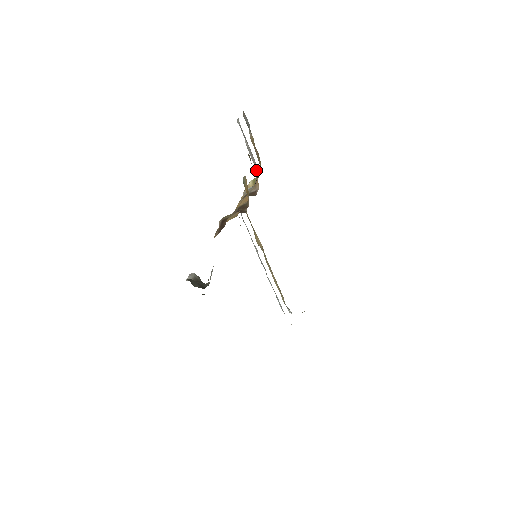
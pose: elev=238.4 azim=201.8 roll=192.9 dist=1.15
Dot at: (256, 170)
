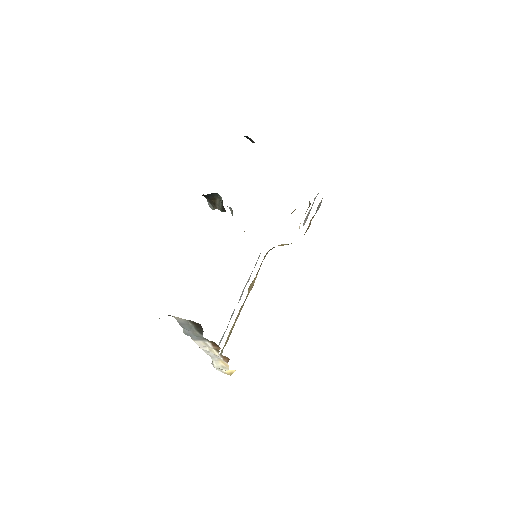
Dot at: occluded
